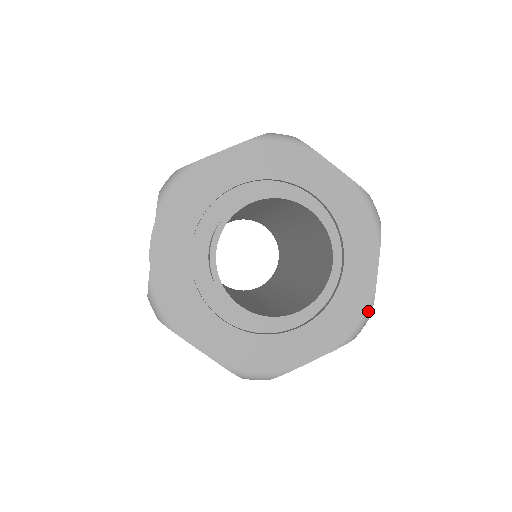
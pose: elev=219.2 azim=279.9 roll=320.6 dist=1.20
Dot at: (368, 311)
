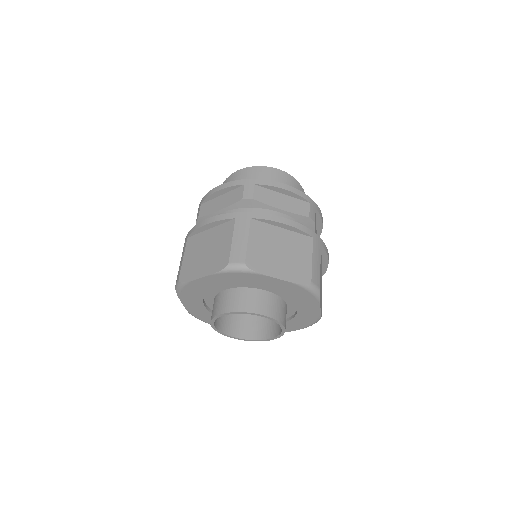
Dot at: (318, 320)
